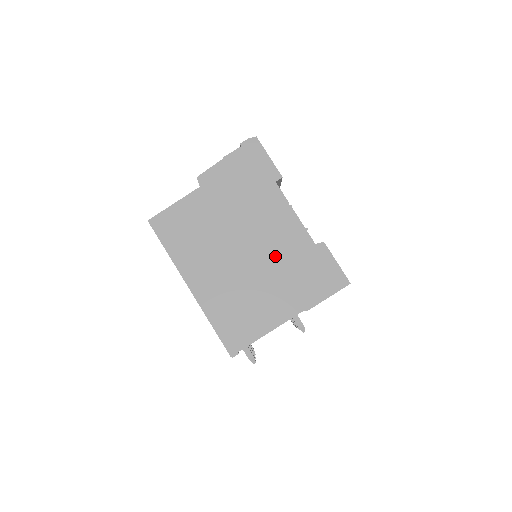
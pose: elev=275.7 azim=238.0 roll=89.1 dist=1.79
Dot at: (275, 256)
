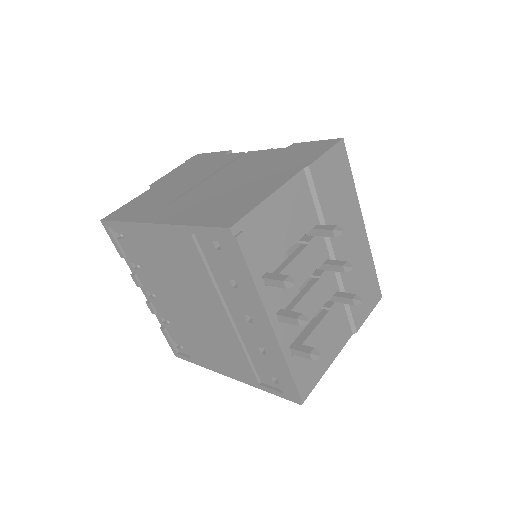
Dot at: (247, 169)
